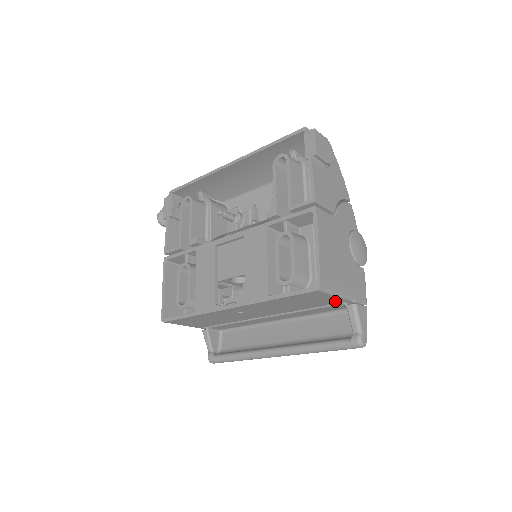
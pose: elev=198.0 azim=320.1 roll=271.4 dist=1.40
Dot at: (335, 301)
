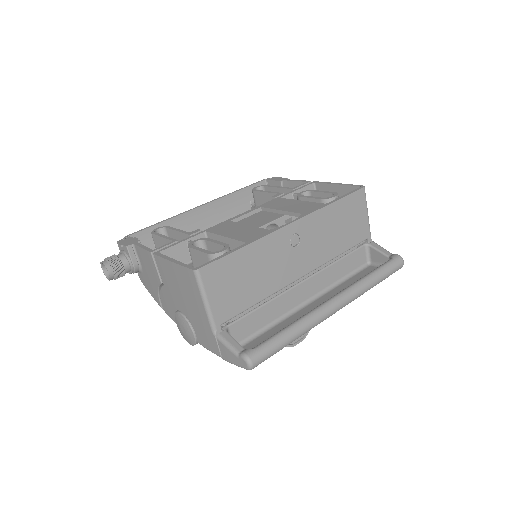
Dot at: (363, 232)
